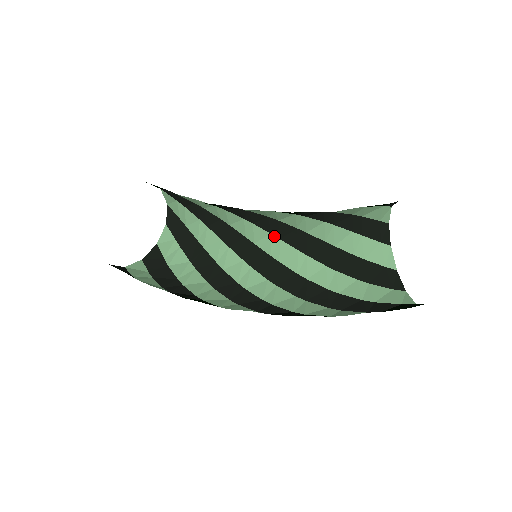
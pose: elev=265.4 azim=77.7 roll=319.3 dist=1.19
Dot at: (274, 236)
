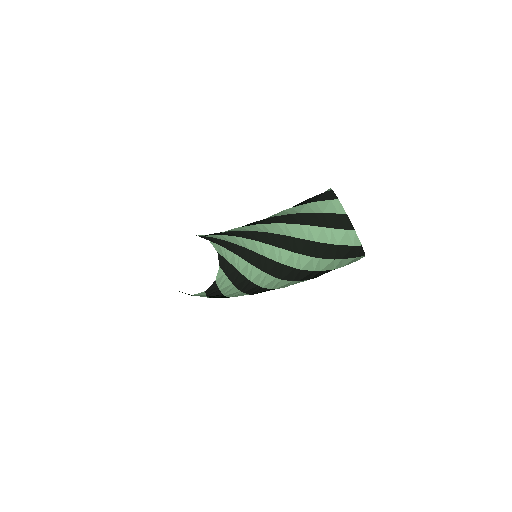
Dot at: (276, 247)
